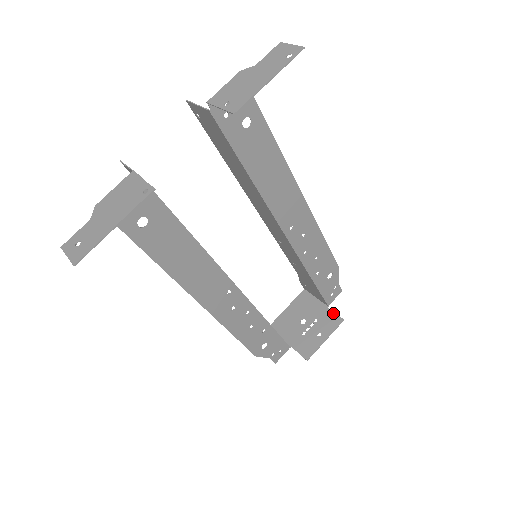
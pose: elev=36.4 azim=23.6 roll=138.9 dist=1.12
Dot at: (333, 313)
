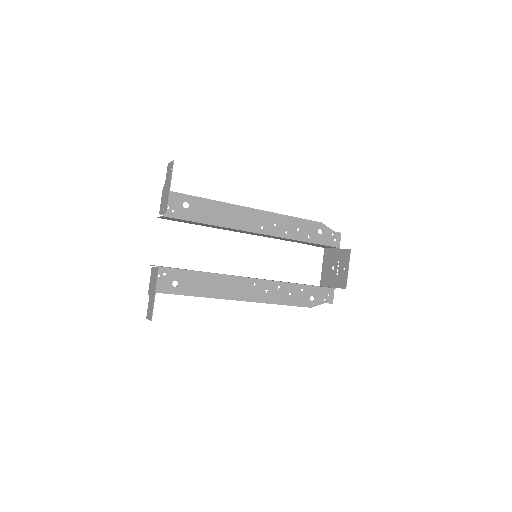
Dot at: (344, 250)
